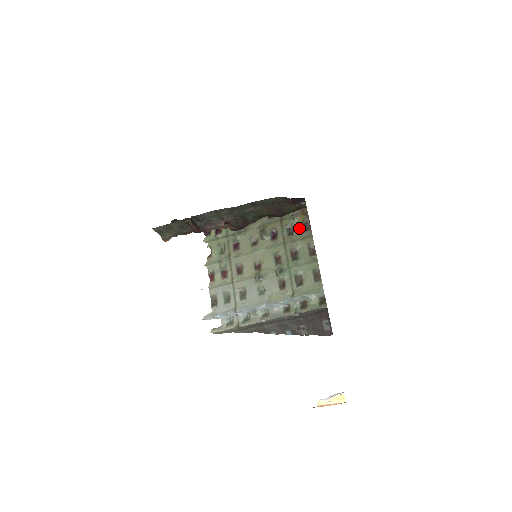
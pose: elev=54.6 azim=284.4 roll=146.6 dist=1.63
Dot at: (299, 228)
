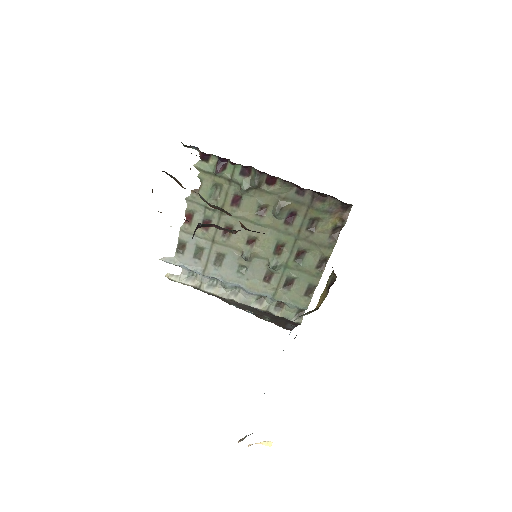
Dot at: (324, 230)
